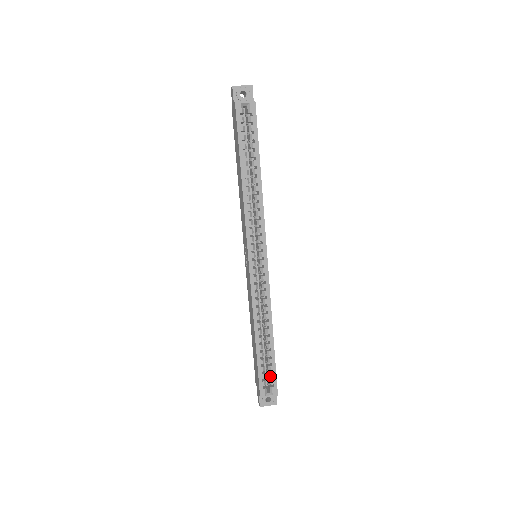
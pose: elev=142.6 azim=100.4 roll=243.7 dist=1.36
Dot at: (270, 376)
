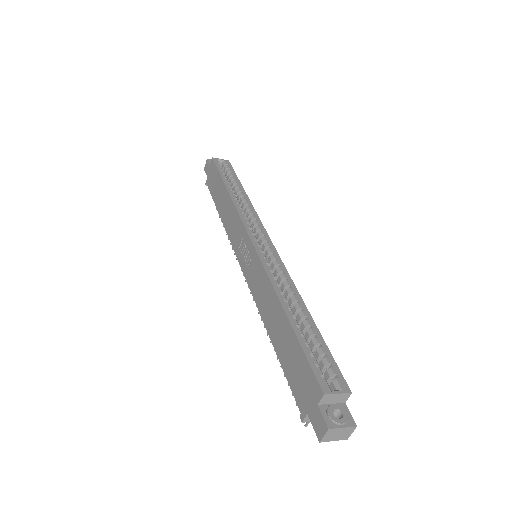
Dot at: (326, 362)
